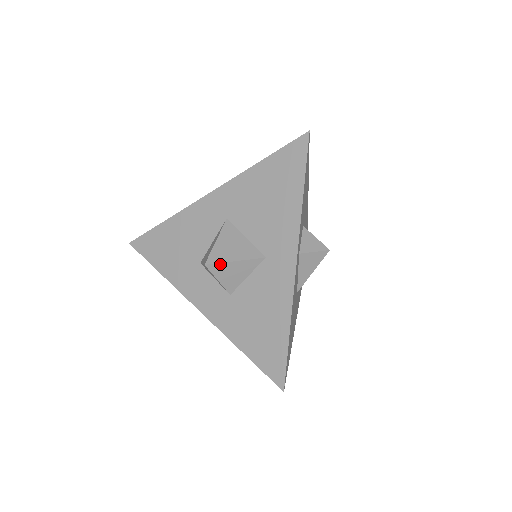
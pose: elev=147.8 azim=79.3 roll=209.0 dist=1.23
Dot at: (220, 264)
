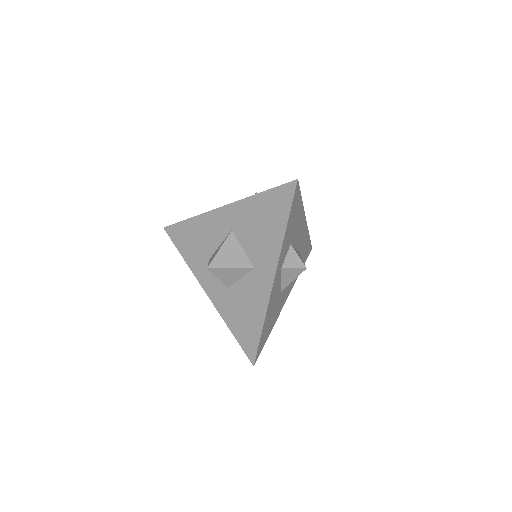
Dot at: (219, 269)
